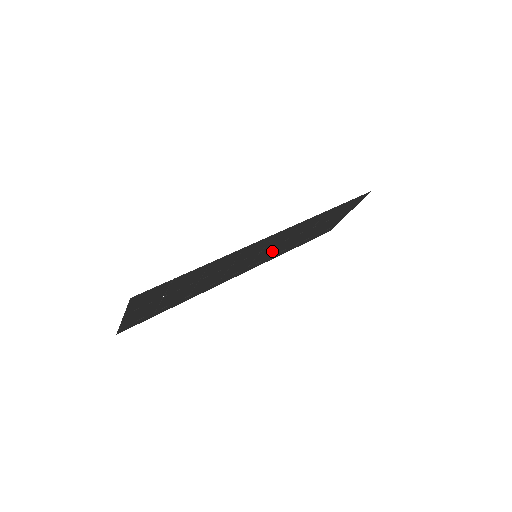
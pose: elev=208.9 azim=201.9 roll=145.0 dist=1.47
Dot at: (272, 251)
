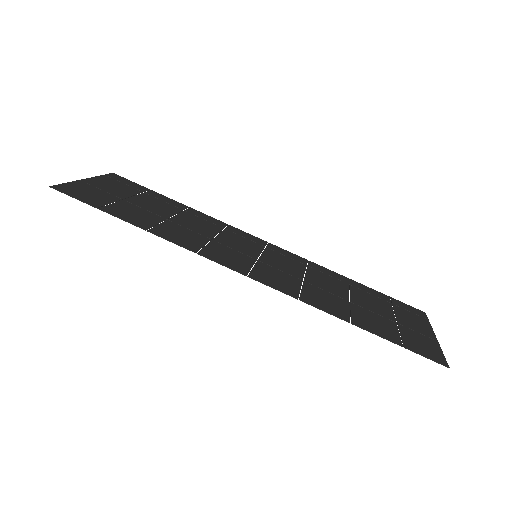
Dot at: (293, 266)
